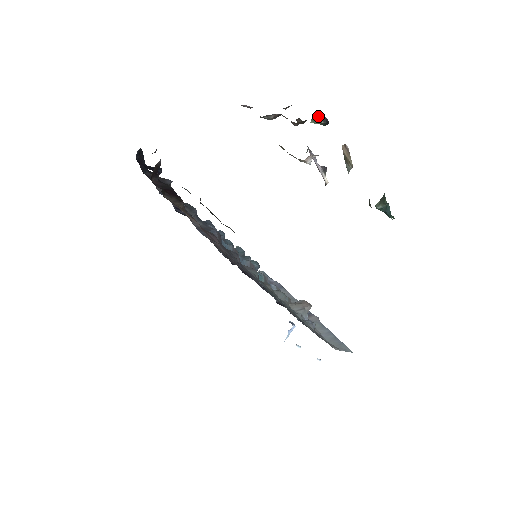
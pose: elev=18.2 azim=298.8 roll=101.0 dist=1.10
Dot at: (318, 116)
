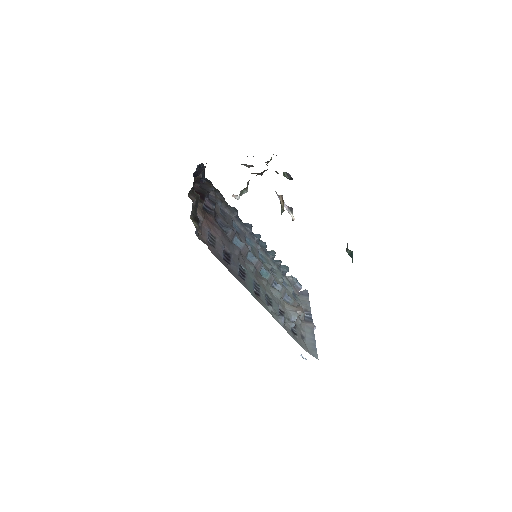
Dot at: (285, 173)
